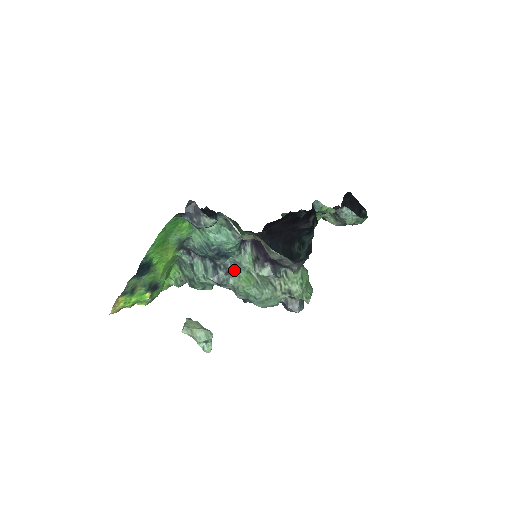
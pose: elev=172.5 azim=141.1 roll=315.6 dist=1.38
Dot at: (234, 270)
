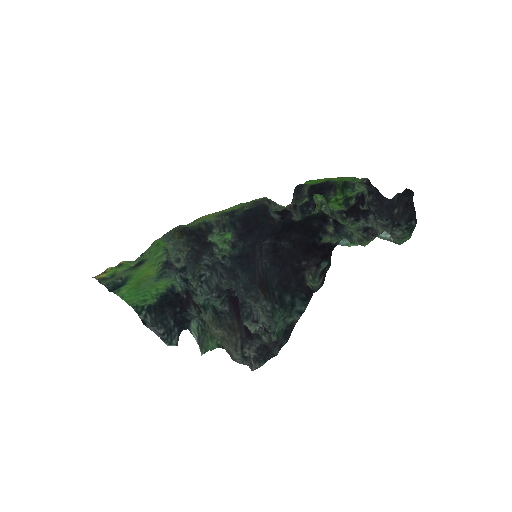
Dot at: occluded
